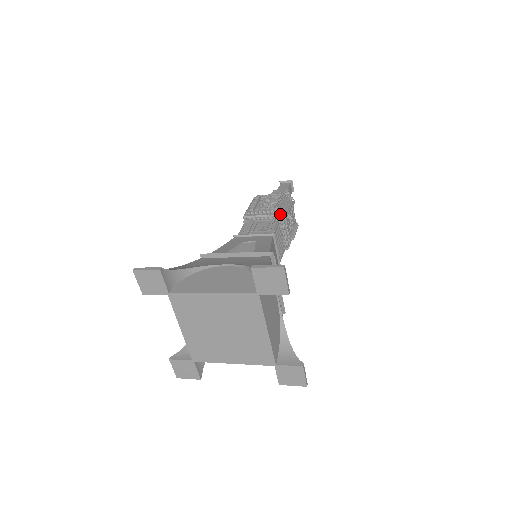
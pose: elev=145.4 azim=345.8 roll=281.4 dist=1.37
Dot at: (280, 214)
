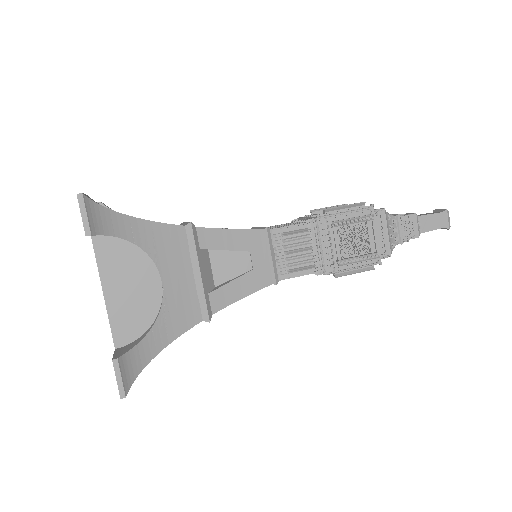
Dot at: (315, 217)
